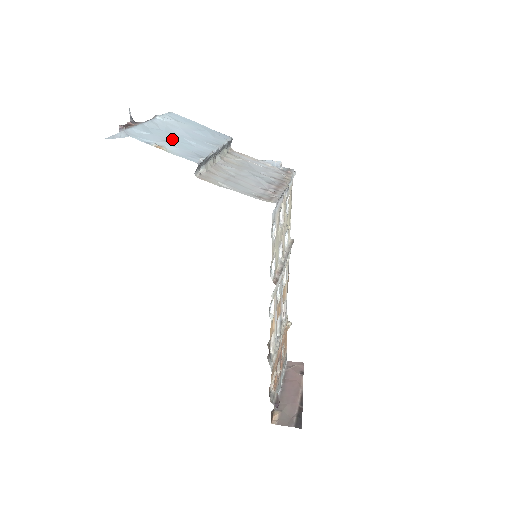
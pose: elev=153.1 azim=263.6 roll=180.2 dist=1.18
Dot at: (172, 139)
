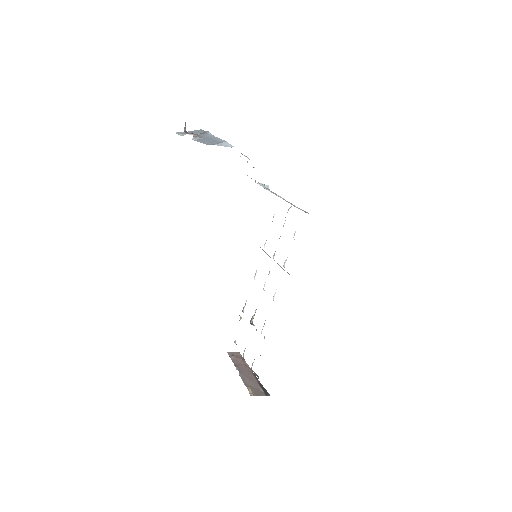
Dot at: occluded
